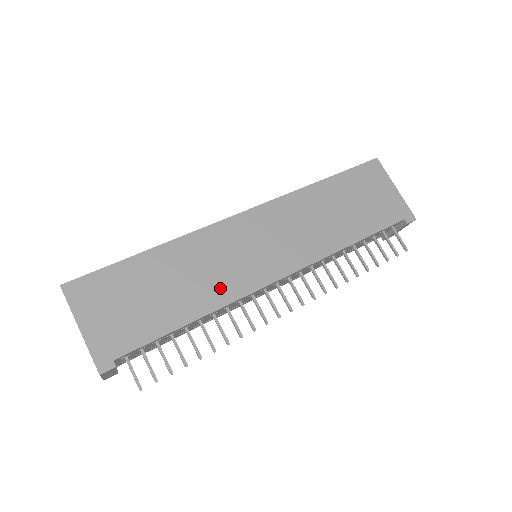
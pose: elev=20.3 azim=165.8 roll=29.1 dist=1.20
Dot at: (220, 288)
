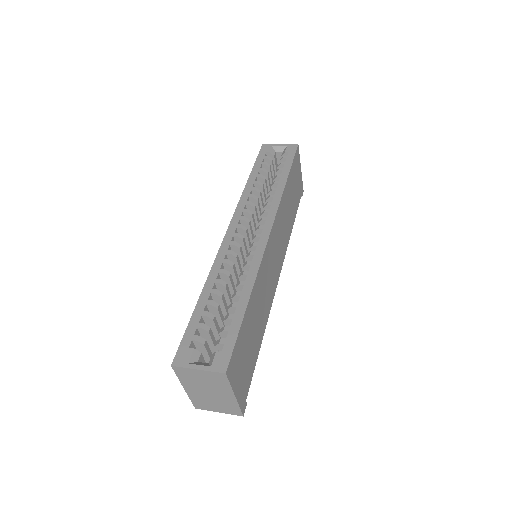
Dot at: (268, 304)
